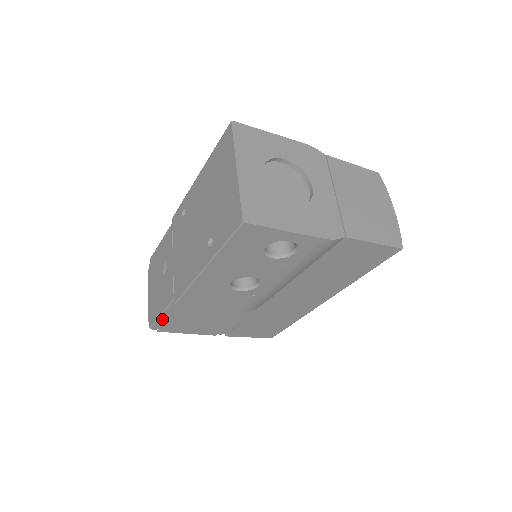
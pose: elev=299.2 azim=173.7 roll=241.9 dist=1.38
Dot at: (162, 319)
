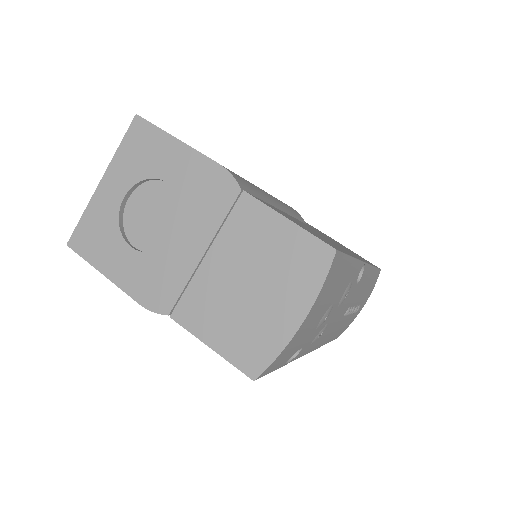
Dot at: occluded
